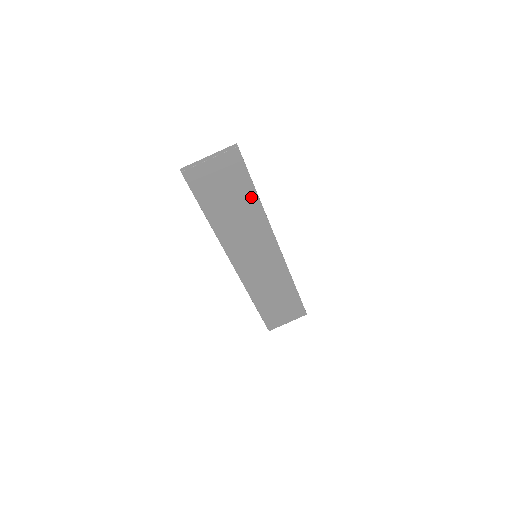
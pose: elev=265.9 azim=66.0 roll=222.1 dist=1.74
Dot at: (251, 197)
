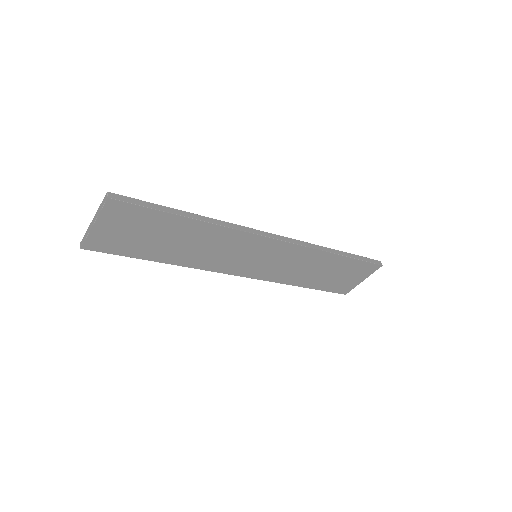
Dot at: (183, 223)
